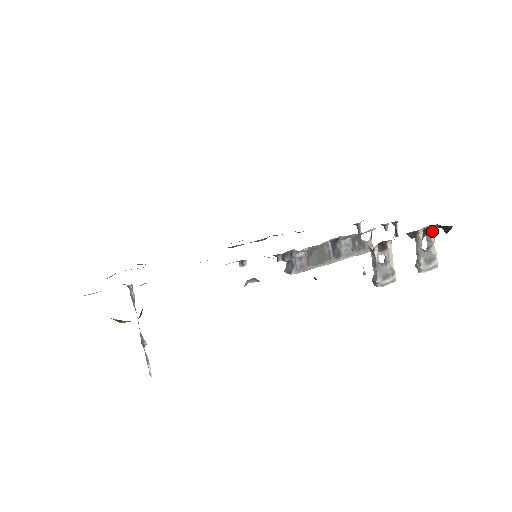
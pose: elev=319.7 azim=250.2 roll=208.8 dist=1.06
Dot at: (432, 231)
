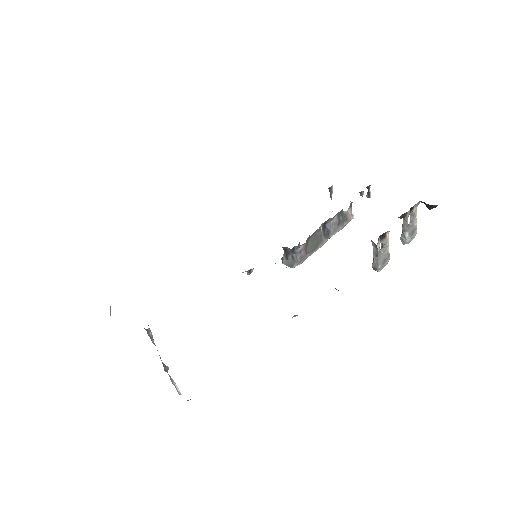
Dot at: (416, 207)
